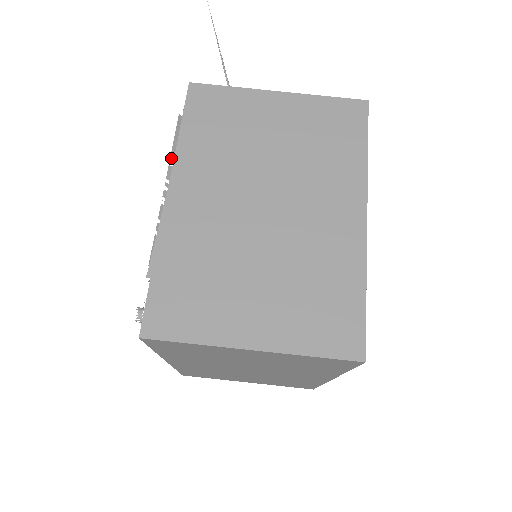
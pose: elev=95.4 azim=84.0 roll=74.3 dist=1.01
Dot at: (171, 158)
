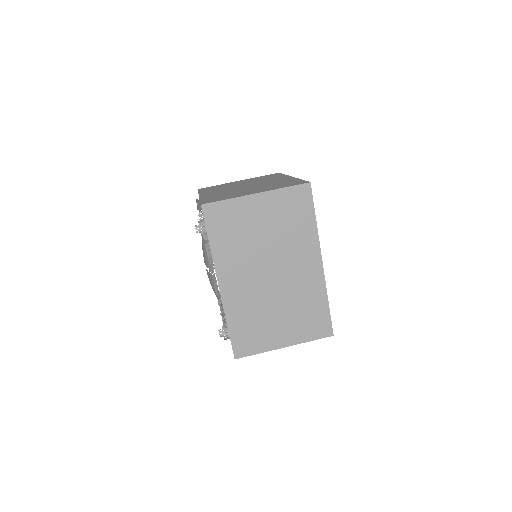
Dot at: (197, 202)
